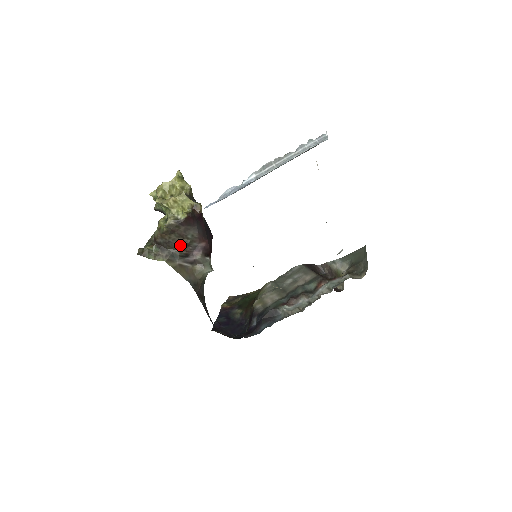
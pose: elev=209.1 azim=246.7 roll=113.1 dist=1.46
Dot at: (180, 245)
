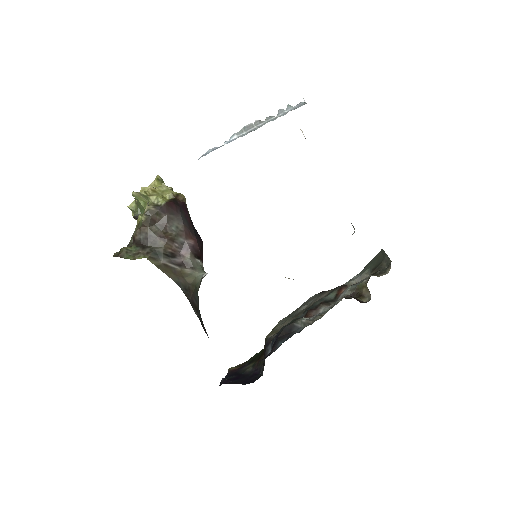
Dot at: (163, 239)
